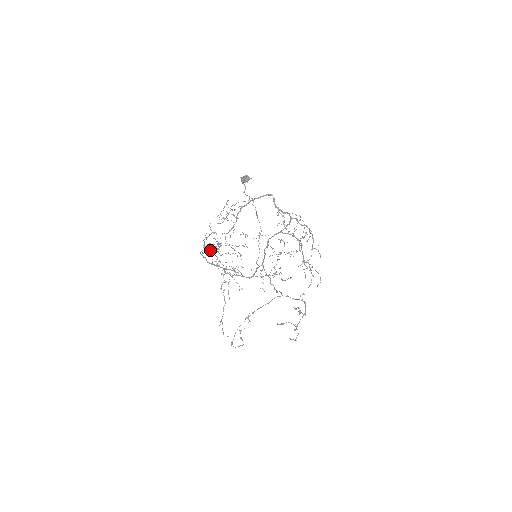
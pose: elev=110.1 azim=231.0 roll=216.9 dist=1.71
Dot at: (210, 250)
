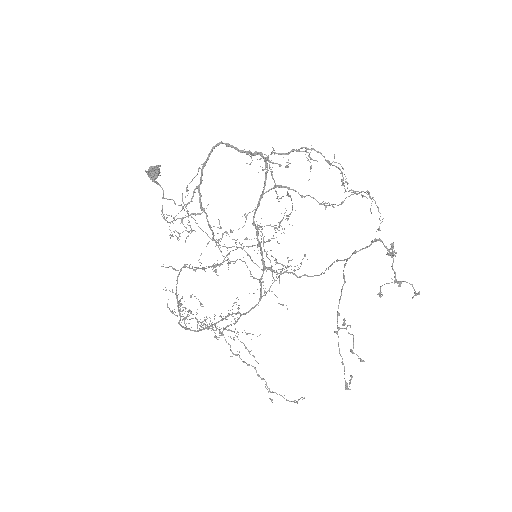
Dot at: (184, 313)
